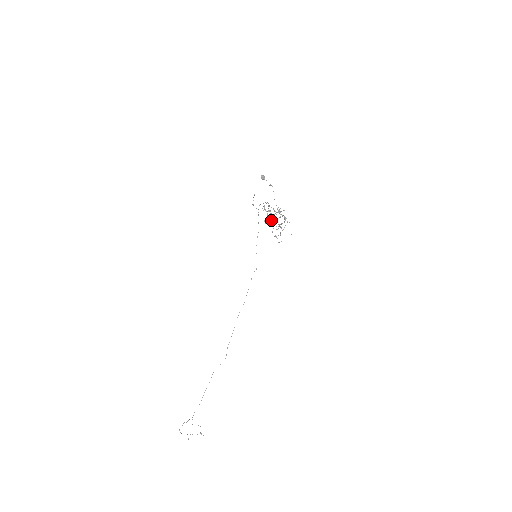
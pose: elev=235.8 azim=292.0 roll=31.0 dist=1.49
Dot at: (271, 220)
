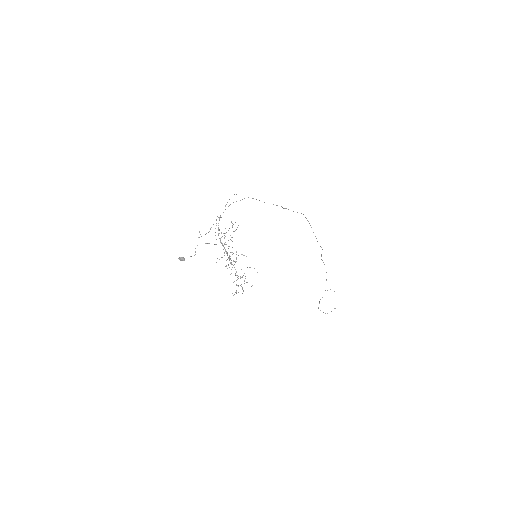
Dot at: (231, 260)
